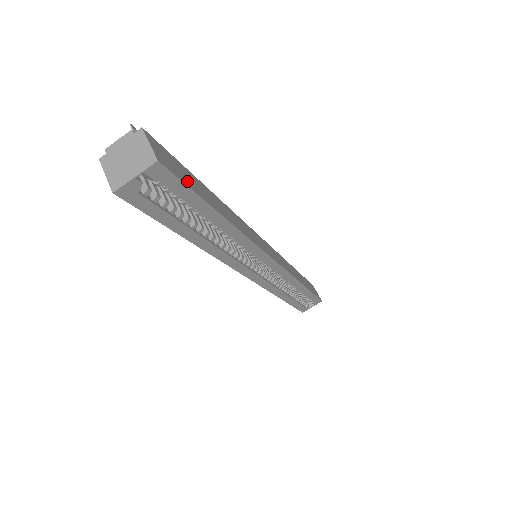
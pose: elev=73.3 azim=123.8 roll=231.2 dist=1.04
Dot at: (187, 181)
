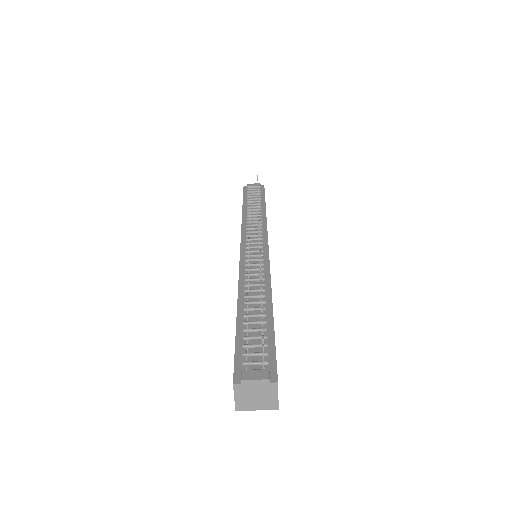
Dot at: occluded
